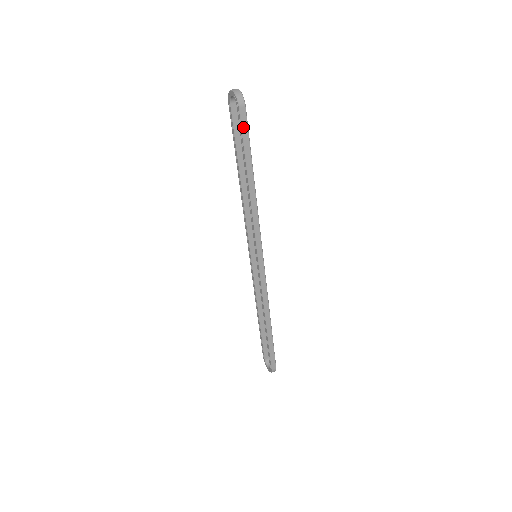
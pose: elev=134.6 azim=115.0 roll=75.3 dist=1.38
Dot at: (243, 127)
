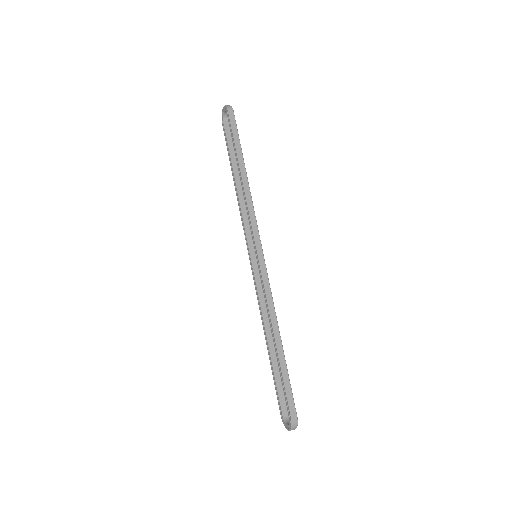
Dot at: (232, 125)
